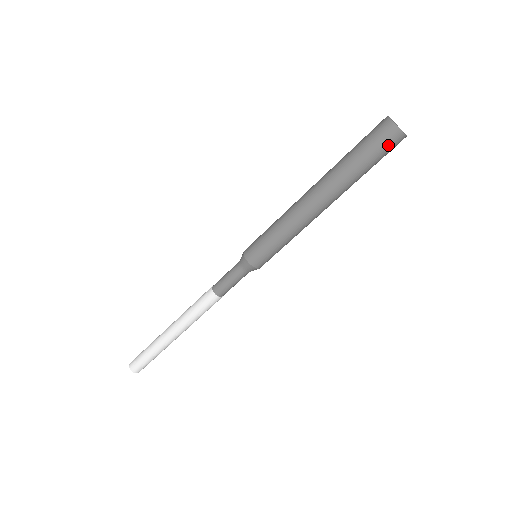
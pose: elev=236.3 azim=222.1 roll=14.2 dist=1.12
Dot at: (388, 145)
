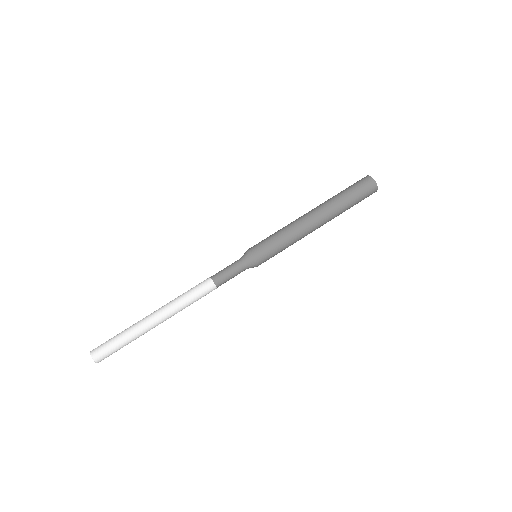
Dot at: (366, 188)
